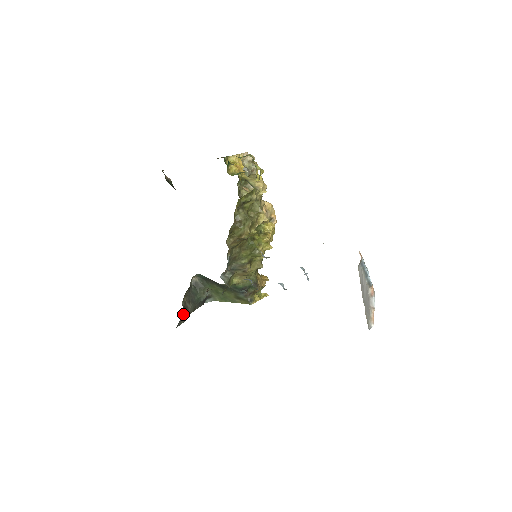
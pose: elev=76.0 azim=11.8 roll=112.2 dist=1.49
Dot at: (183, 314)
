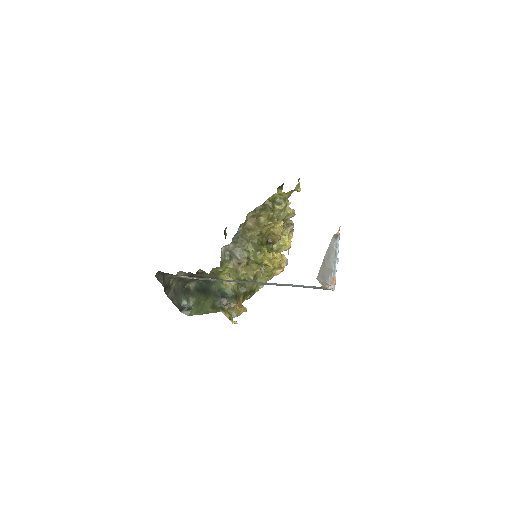
Dot at: (166, 283)
